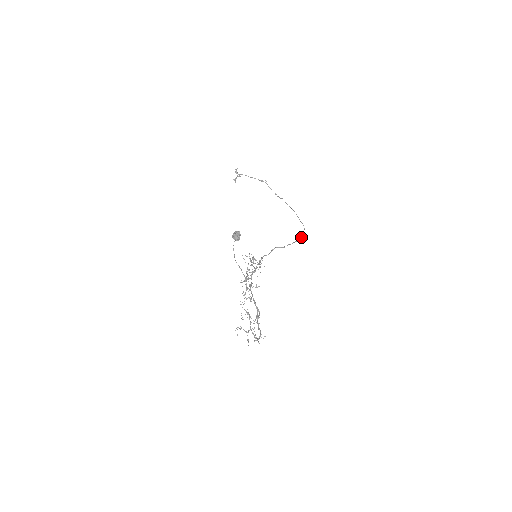
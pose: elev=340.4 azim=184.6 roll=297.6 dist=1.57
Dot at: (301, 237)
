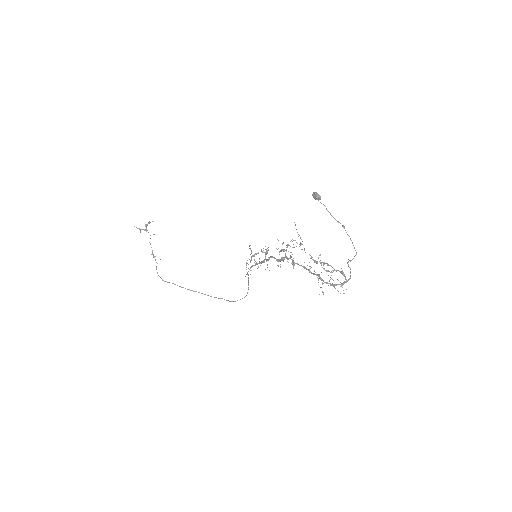
Dot at: occluded
